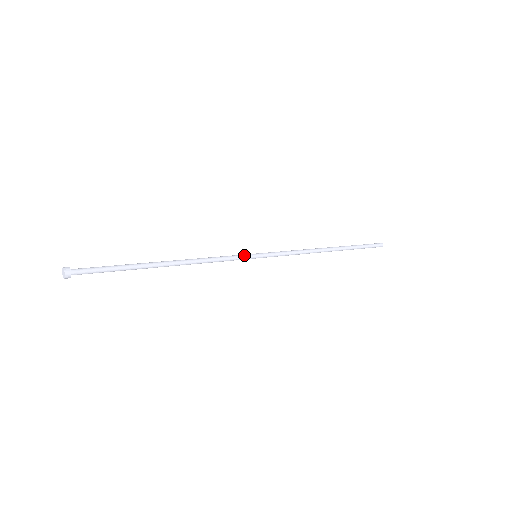
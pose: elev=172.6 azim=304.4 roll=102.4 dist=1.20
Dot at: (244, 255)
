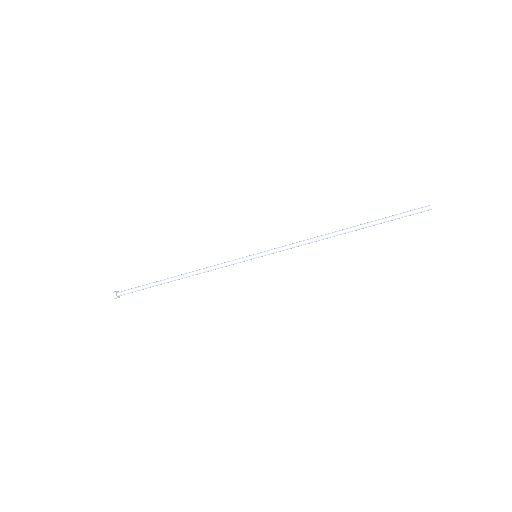
Dot at: (244, 259)
